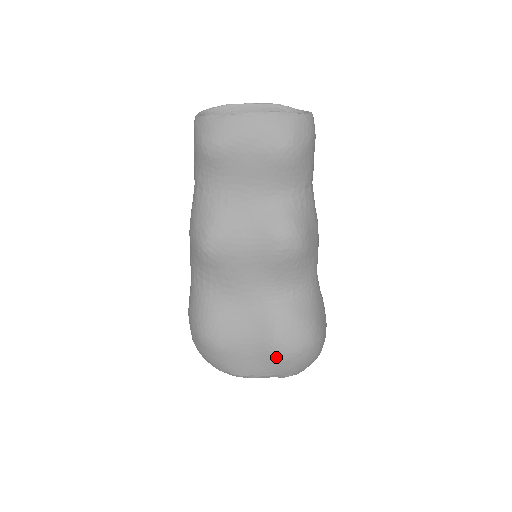
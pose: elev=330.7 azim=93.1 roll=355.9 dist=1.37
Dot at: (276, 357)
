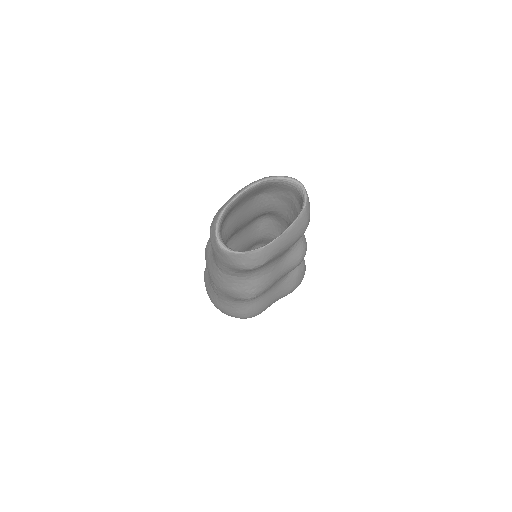
Dot at: occluded
